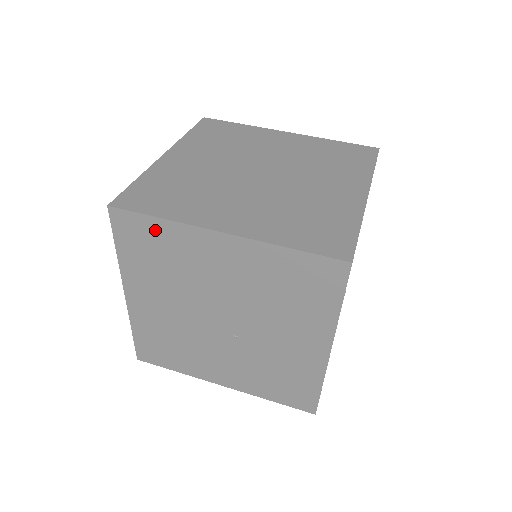
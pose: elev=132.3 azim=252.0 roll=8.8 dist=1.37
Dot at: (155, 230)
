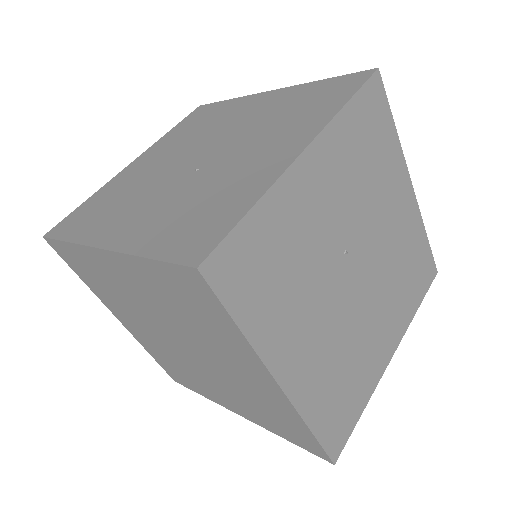
Dot at: (218, 107)
